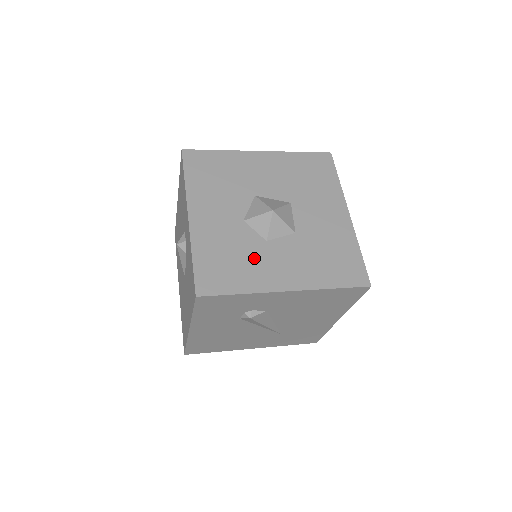
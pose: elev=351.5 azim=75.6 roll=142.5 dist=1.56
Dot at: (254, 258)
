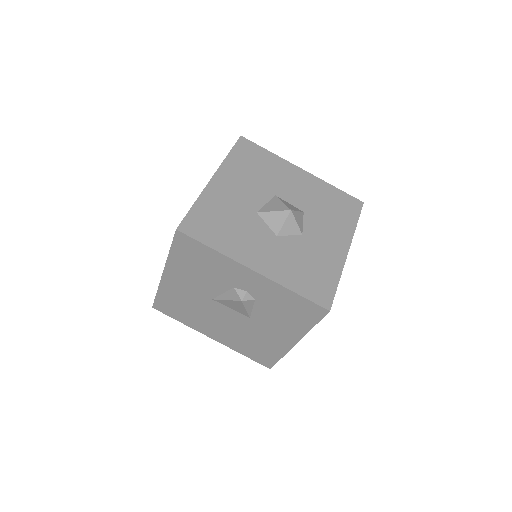
Dot at: (313, 252)
